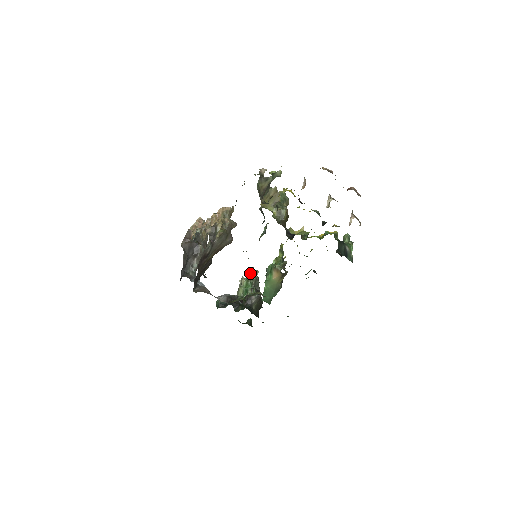
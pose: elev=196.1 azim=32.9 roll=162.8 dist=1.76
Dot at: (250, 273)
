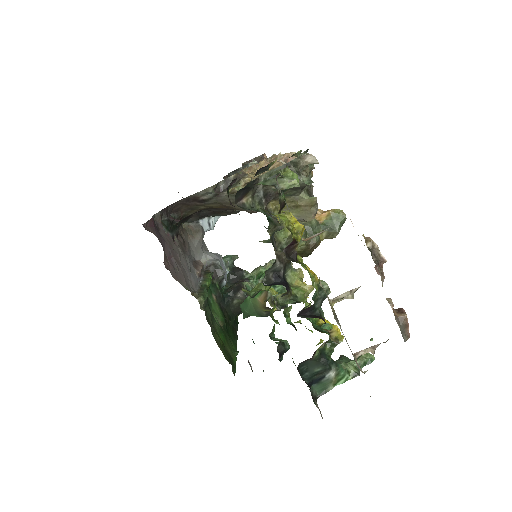
Dot at: occluded
